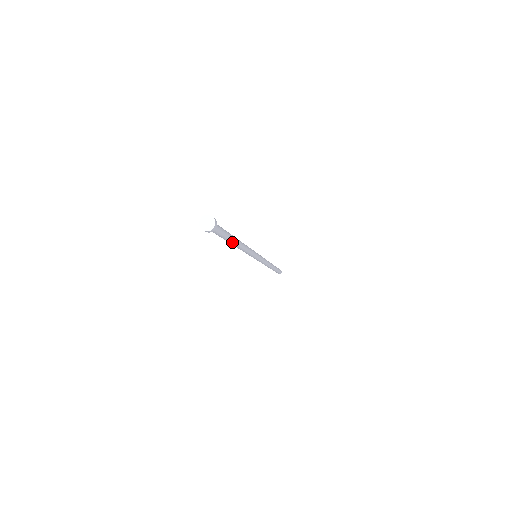
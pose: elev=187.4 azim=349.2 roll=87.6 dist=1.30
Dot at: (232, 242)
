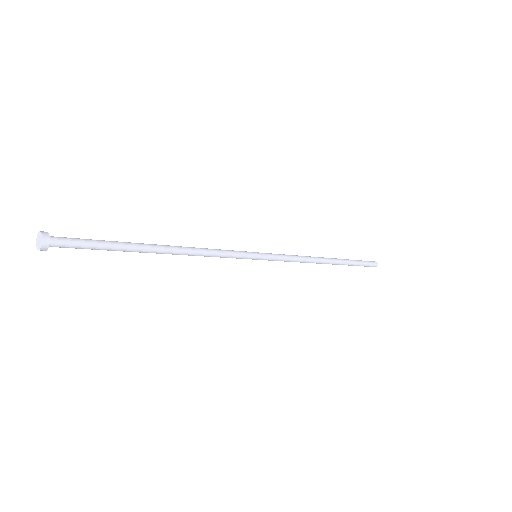
Dot at: (141, 250)
